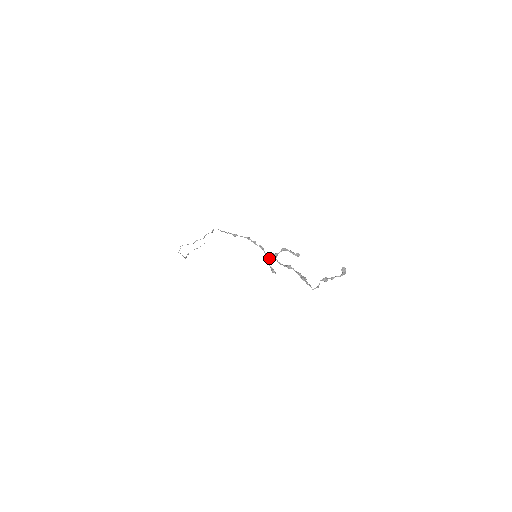
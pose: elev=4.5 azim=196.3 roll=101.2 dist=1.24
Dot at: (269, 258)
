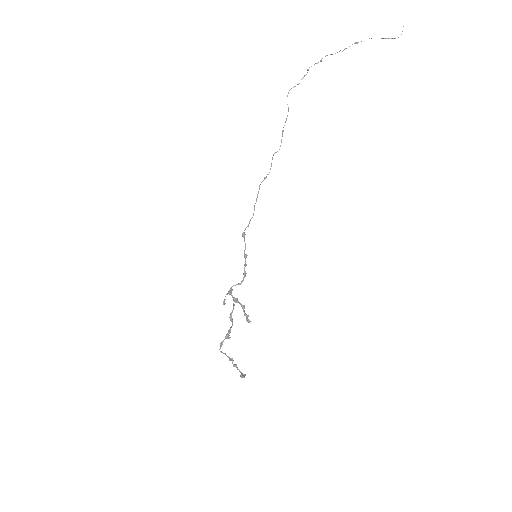
Dot at: (230, 294)
